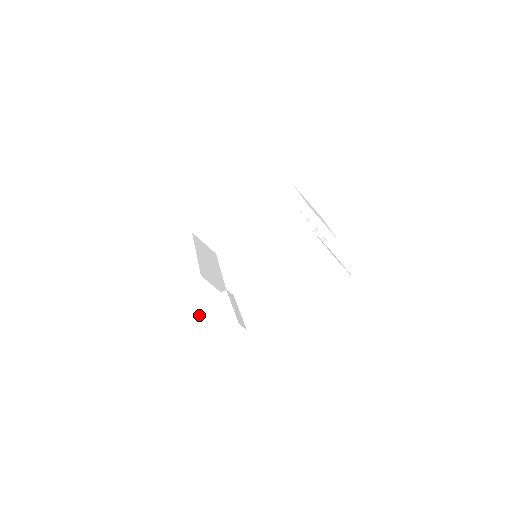
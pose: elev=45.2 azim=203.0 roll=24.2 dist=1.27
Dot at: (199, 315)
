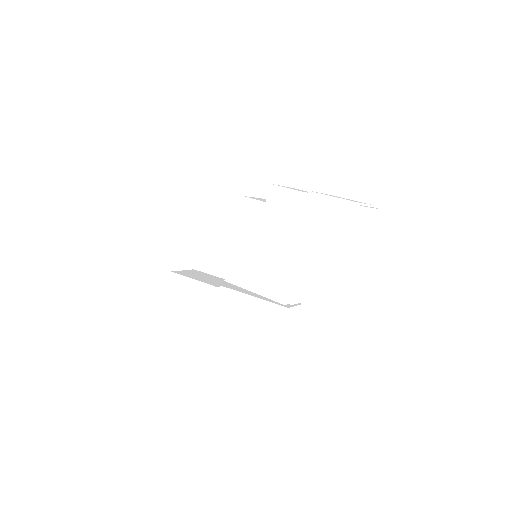
Dot at: (195, 283)
